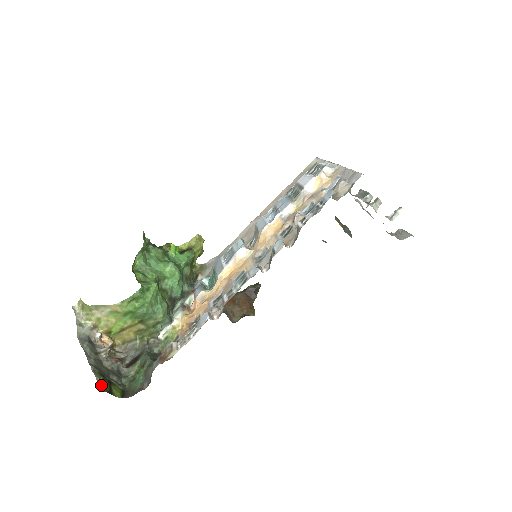
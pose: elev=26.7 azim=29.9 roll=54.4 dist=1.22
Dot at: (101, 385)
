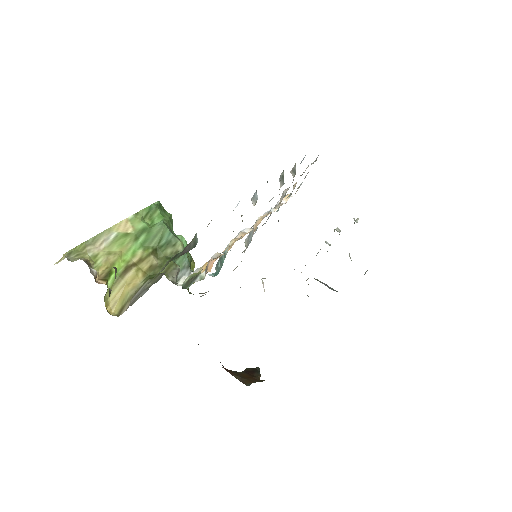
Dot at: occluded
